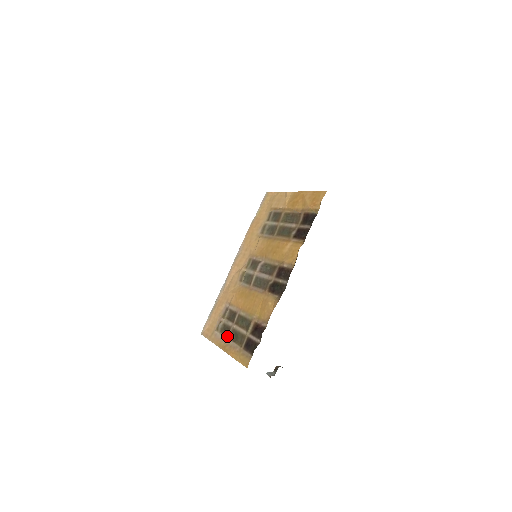
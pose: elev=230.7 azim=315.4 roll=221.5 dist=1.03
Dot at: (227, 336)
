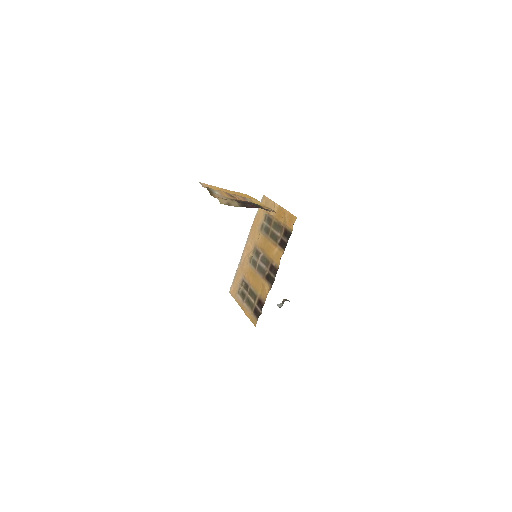
Dot at: (244, 300)
